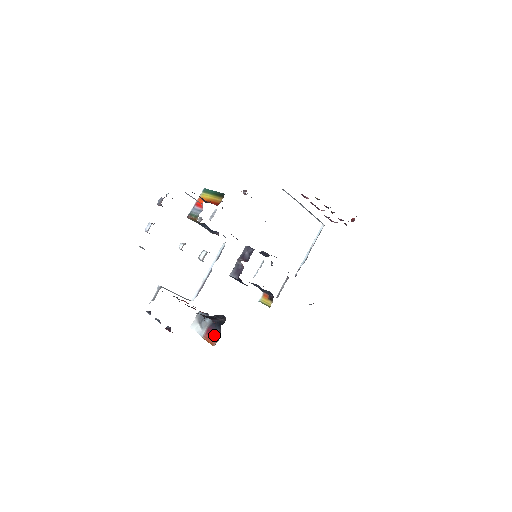
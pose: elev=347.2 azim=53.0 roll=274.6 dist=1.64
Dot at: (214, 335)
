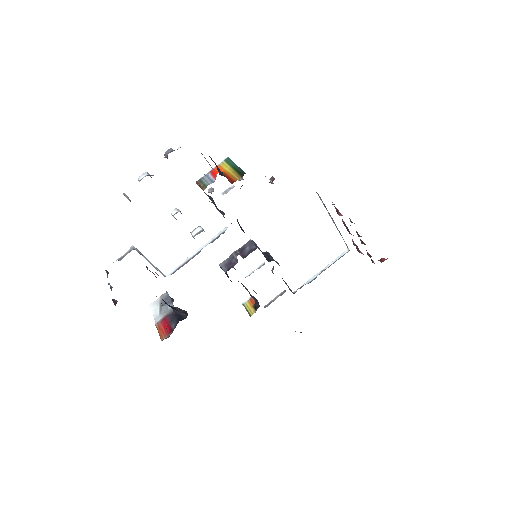
Dot at: (168, 328)
